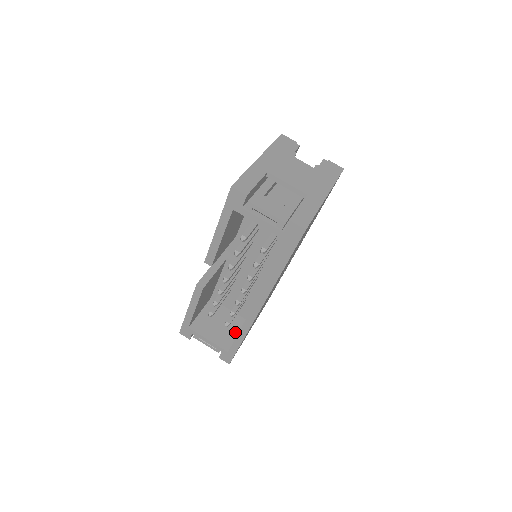
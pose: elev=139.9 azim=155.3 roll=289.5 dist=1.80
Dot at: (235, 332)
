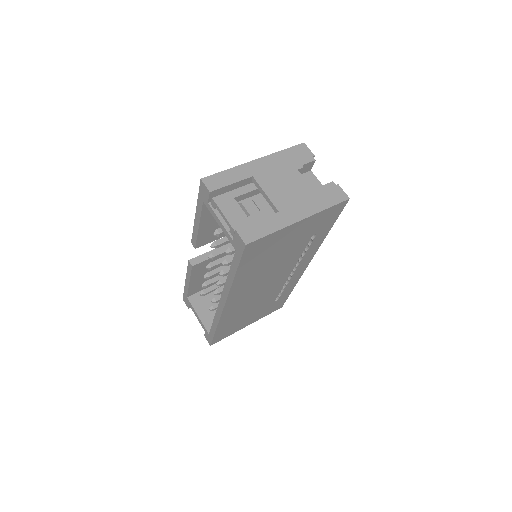
Dot at: occluded
